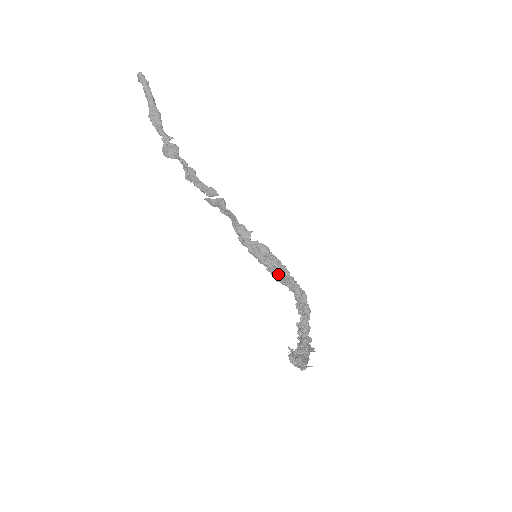
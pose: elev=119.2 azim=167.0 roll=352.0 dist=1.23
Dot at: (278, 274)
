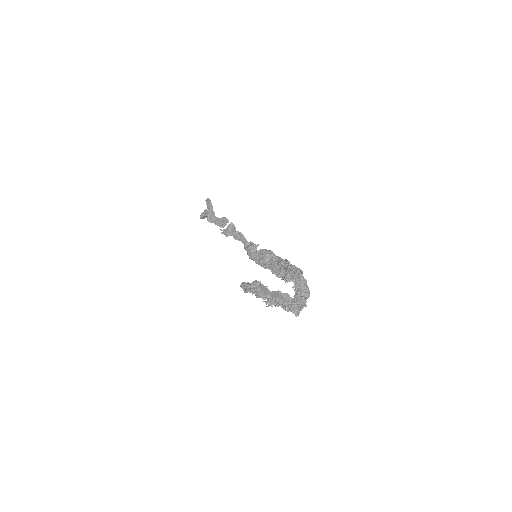
Dot at: (280, 270)
